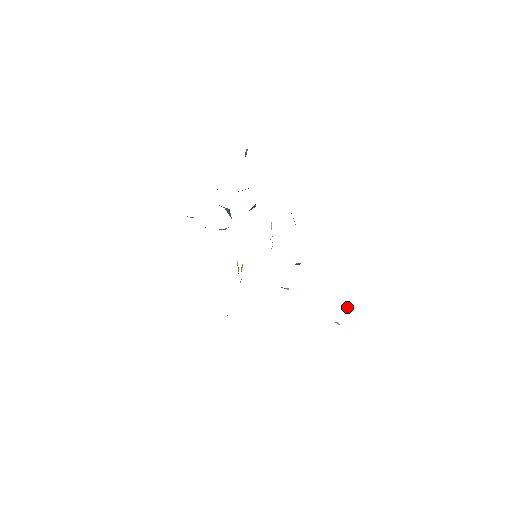
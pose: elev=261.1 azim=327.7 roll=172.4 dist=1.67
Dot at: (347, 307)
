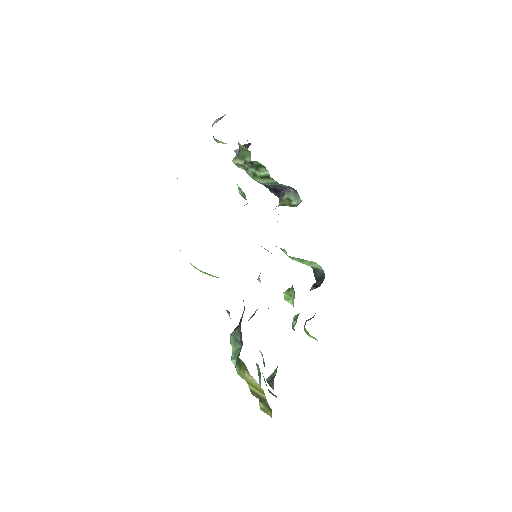
Dot at: occluded
